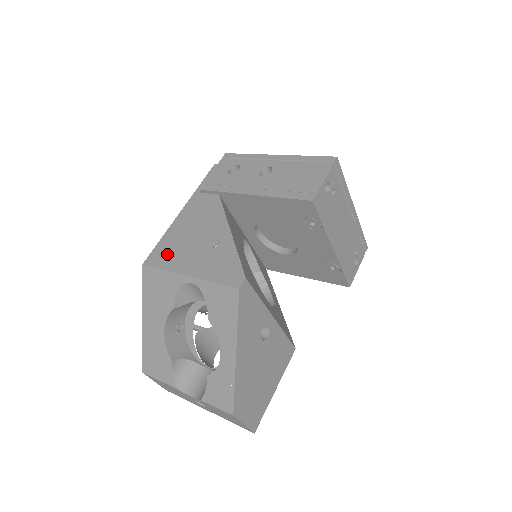
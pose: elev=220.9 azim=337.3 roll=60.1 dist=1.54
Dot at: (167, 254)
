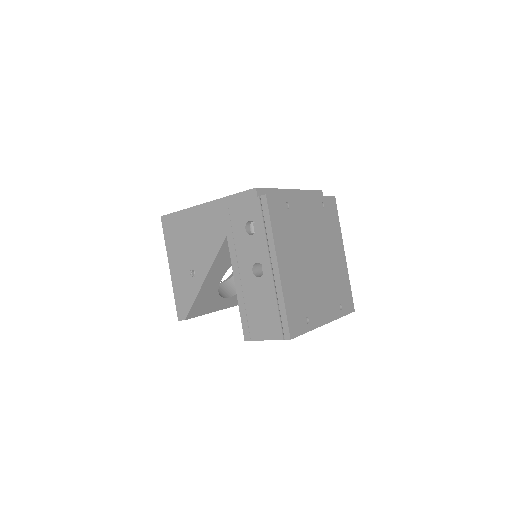
Dot at: (173, 233)
